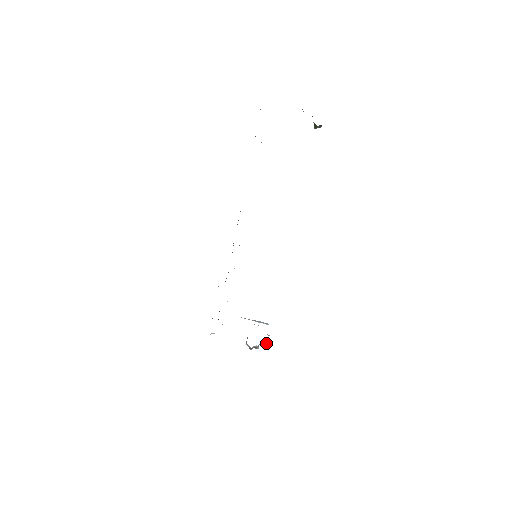
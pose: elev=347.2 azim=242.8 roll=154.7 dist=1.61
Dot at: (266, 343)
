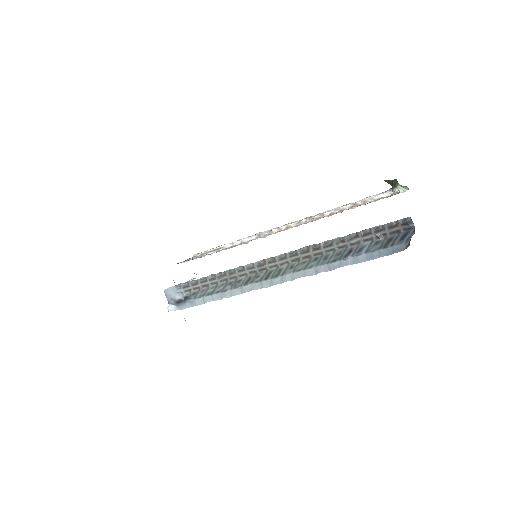
Dot at: occluded
